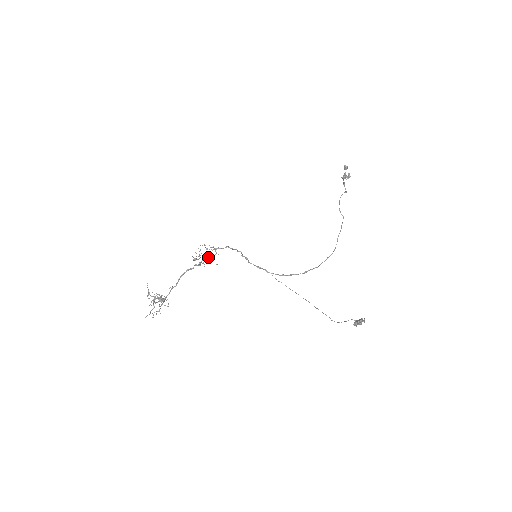
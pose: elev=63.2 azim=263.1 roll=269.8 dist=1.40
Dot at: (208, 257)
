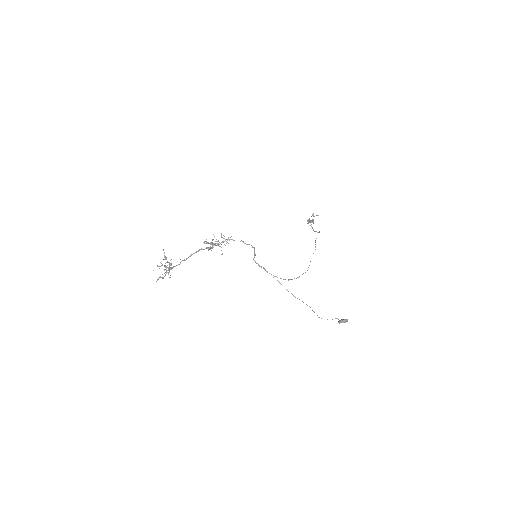
Dot at: (219, 244)
